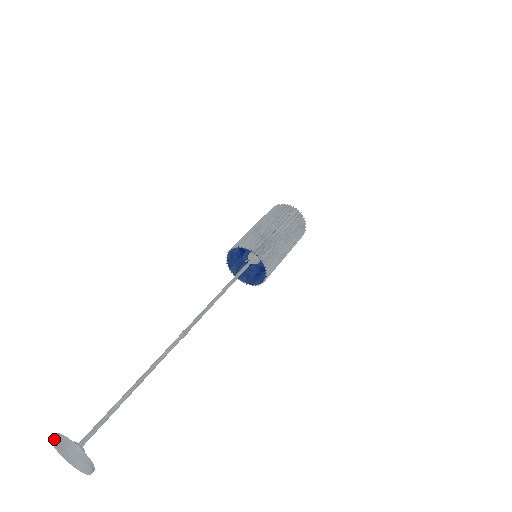
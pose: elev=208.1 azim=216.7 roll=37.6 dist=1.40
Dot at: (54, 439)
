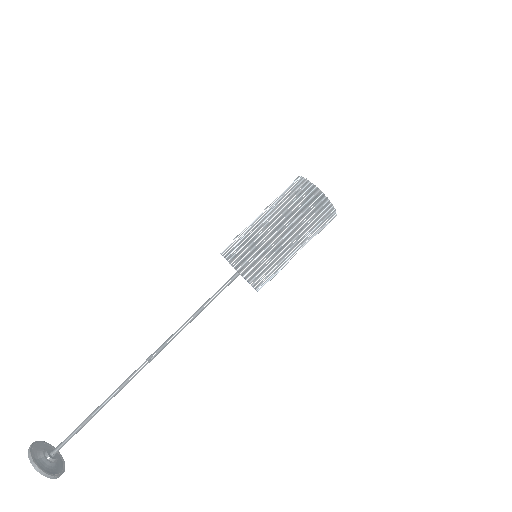
Dot at: (39, 445)
